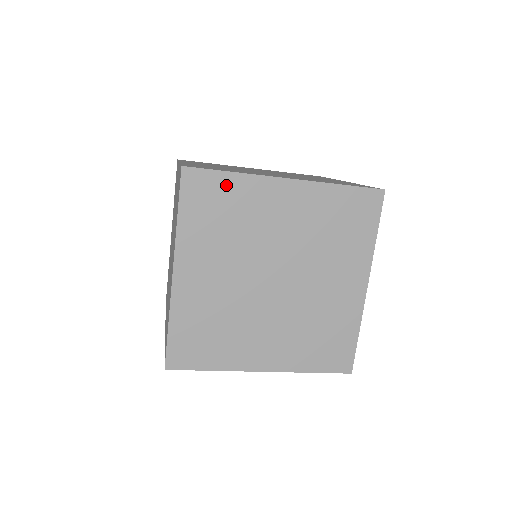
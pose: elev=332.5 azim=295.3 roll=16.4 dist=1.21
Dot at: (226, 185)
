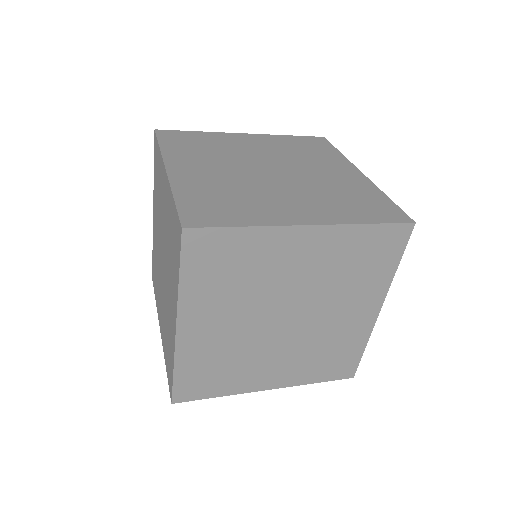
Dot at: (236, 241)
